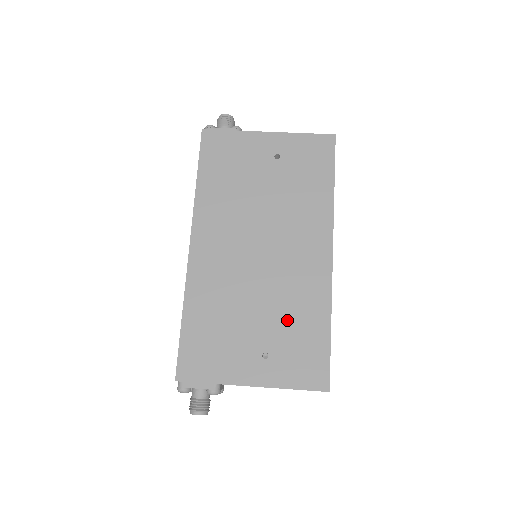
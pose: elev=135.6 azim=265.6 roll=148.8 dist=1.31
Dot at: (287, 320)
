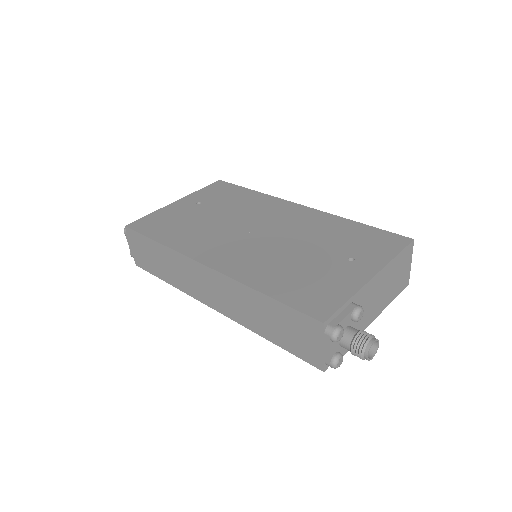
Dot at: (331, 239)
